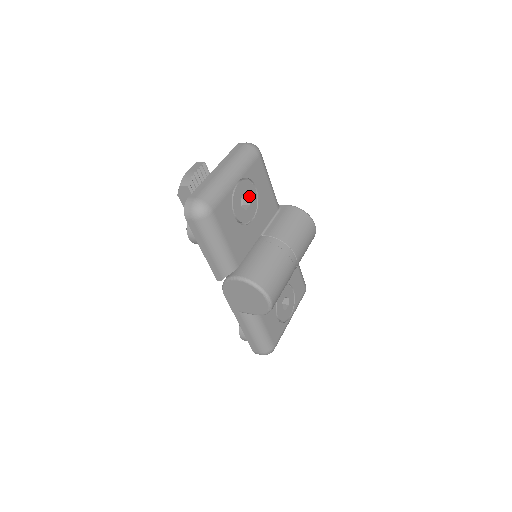
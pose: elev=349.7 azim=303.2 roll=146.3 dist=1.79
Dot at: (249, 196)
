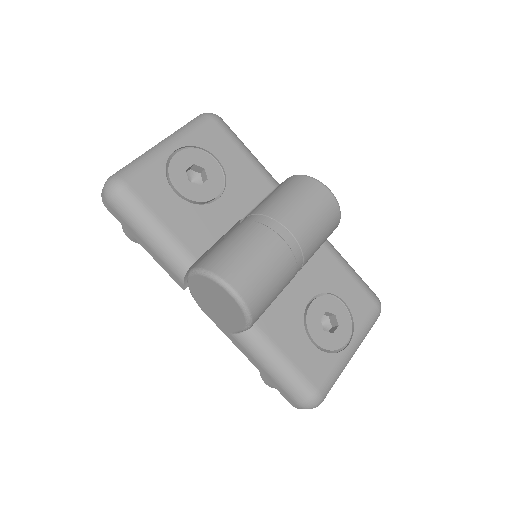
Dot at: (204, 169)
